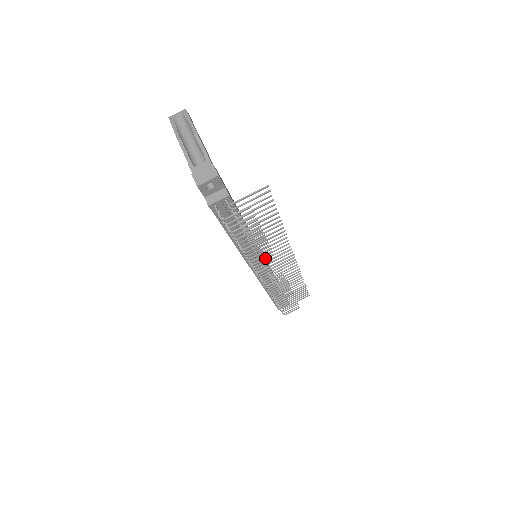
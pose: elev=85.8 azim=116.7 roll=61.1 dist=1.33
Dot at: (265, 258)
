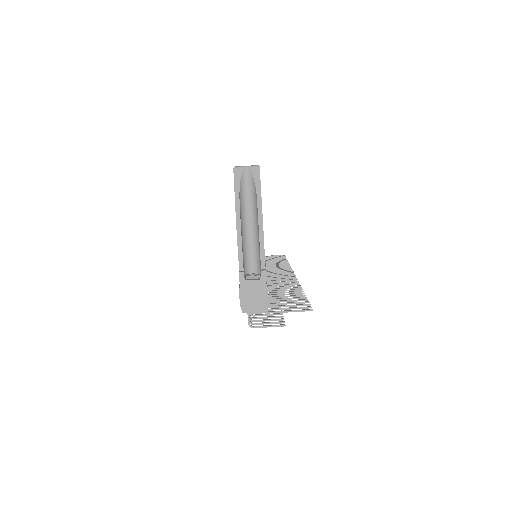
Dot at: occluded
